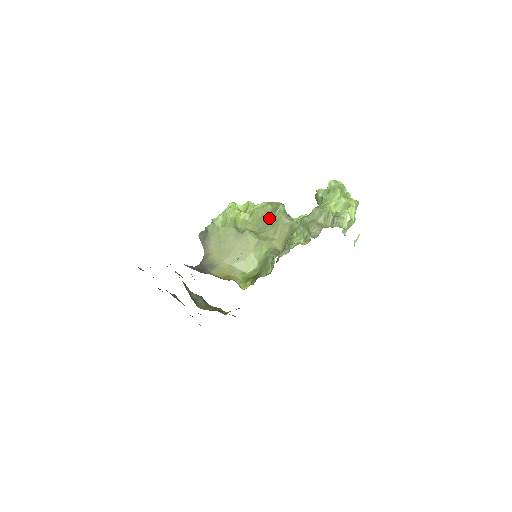
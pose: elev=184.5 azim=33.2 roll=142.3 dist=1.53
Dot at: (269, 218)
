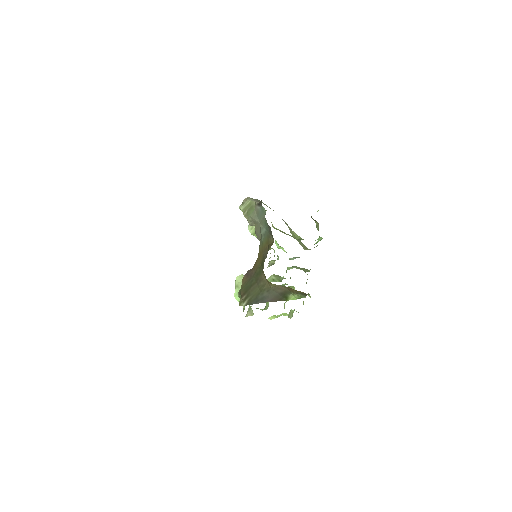
Dot at: occluded
